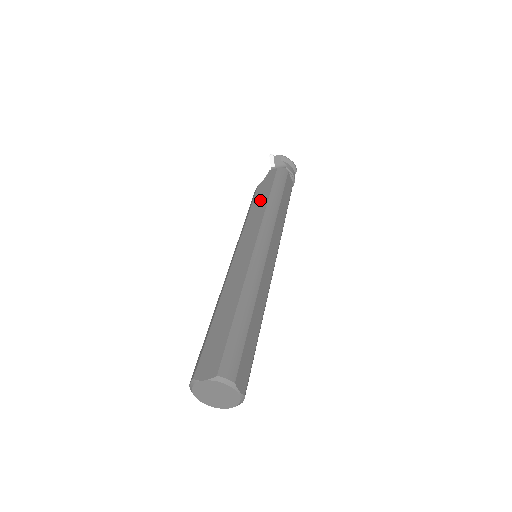
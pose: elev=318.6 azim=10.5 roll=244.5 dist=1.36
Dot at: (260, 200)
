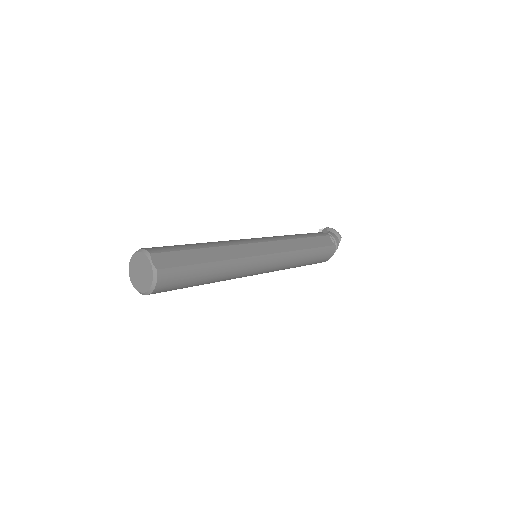
Dot at: occluded
